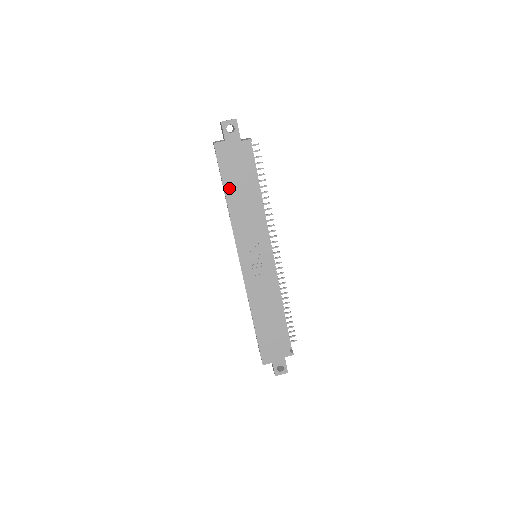
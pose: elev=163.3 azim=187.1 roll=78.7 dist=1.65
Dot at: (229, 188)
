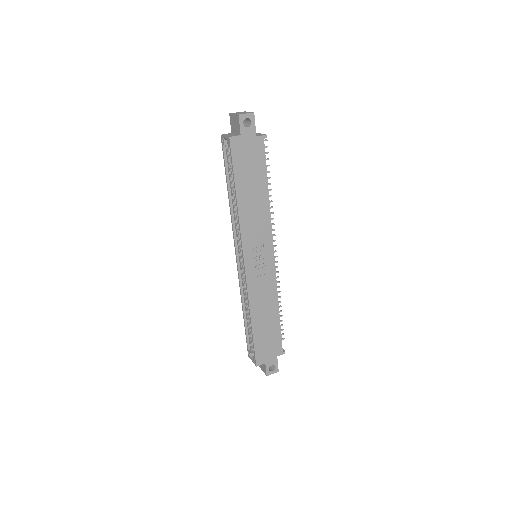
Dot at: (240, 186)
